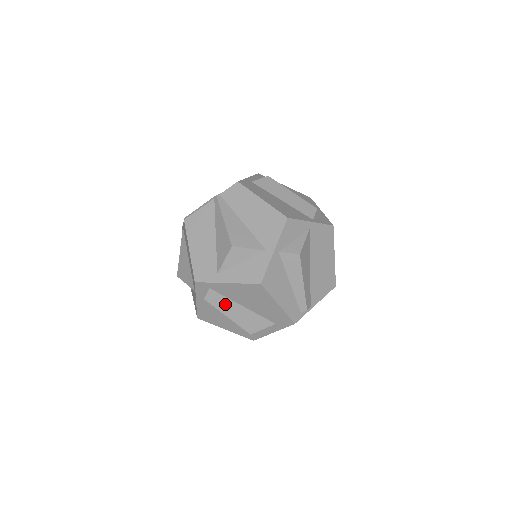
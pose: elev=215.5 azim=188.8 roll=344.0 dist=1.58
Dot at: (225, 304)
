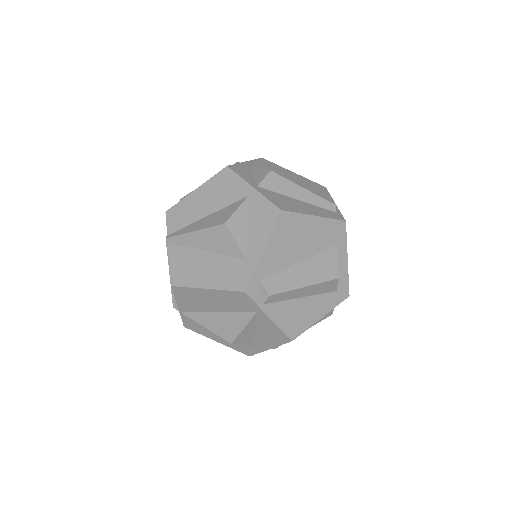
Dot at: (288, 278)
